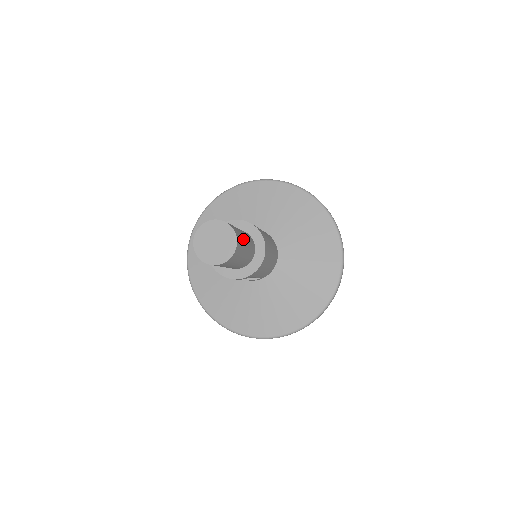
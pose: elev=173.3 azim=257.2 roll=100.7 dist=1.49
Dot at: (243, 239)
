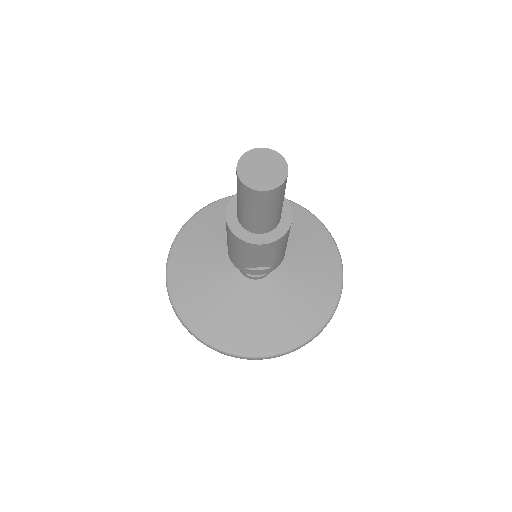
Dot at: occluded
